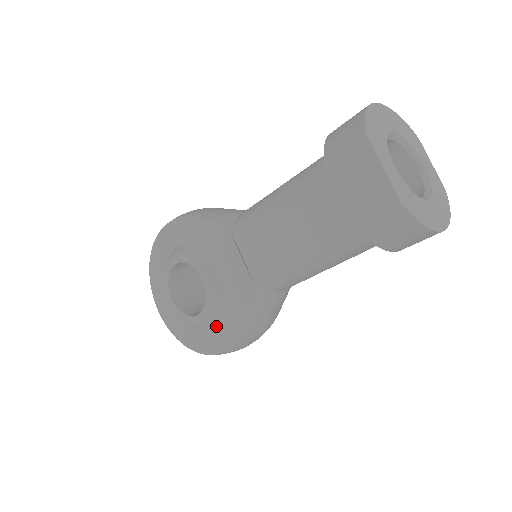
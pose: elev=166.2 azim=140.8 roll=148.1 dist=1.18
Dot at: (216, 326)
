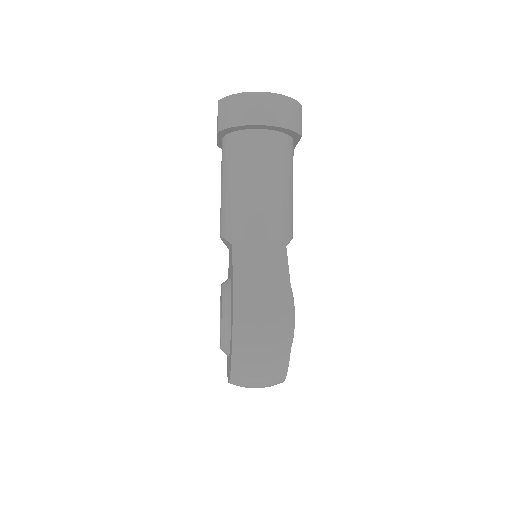
Dot at: (231, 311)
